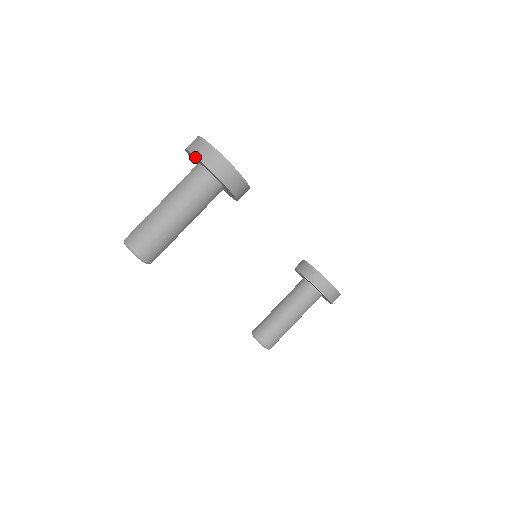
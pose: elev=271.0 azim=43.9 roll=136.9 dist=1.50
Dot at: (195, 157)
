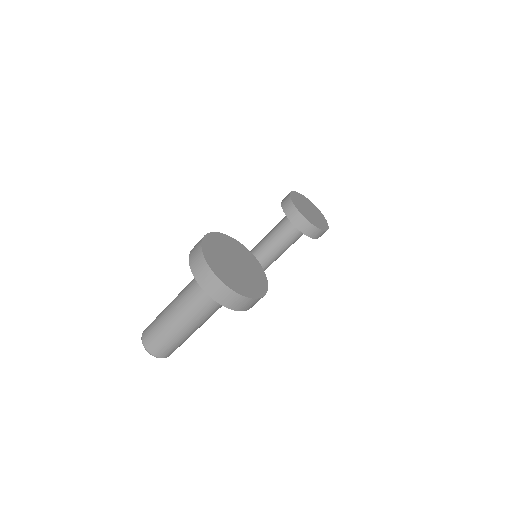
Dot at: (211, 294)
